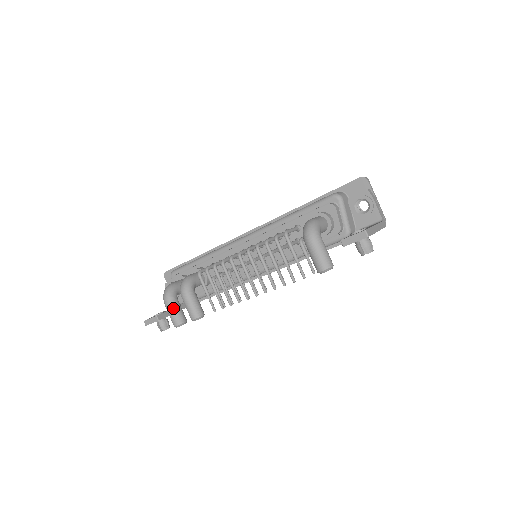
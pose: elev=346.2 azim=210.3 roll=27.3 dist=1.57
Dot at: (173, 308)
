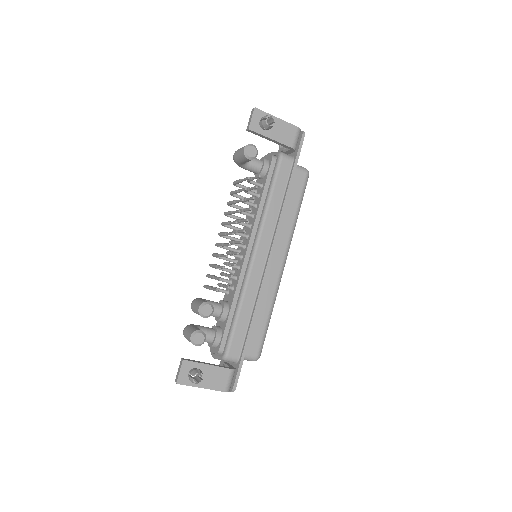
Dot at: (189, 328)
